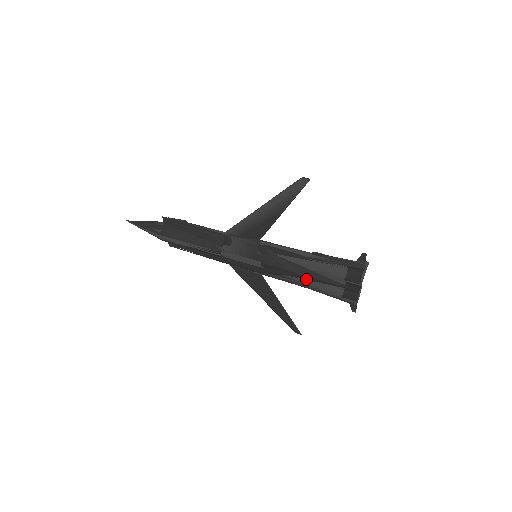
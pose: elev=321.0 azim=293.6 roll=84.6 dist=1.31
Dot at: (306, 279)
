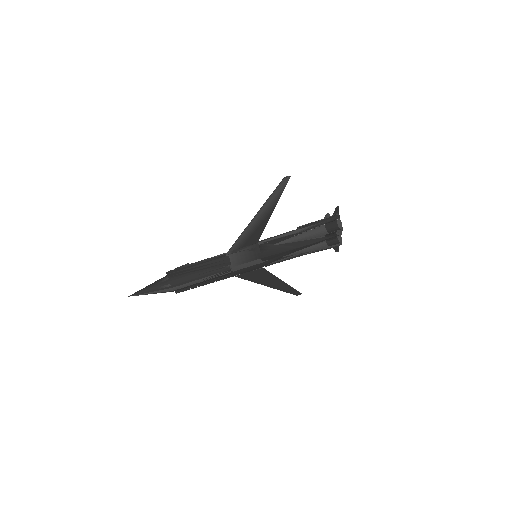
Dot at: (301, 249)
